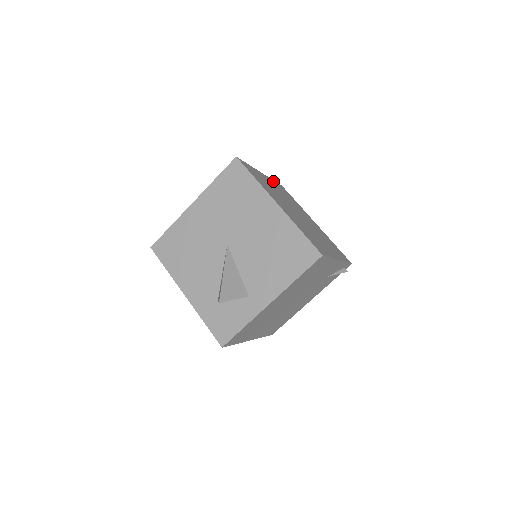
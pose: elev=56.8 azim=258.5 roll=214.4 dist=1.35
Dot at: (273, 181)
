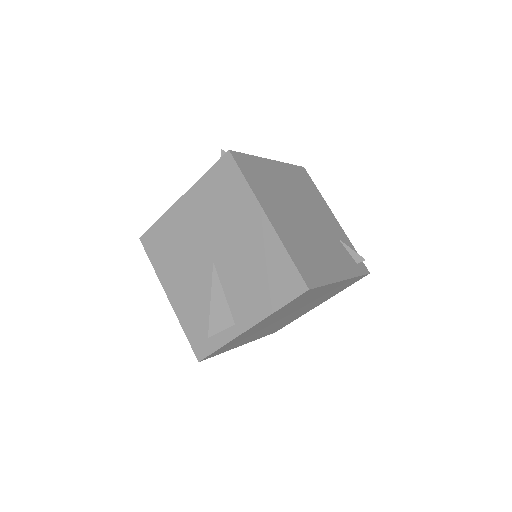
Dot at: occluded
